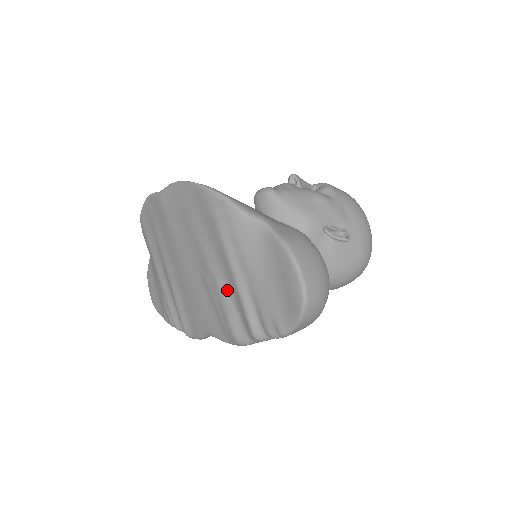
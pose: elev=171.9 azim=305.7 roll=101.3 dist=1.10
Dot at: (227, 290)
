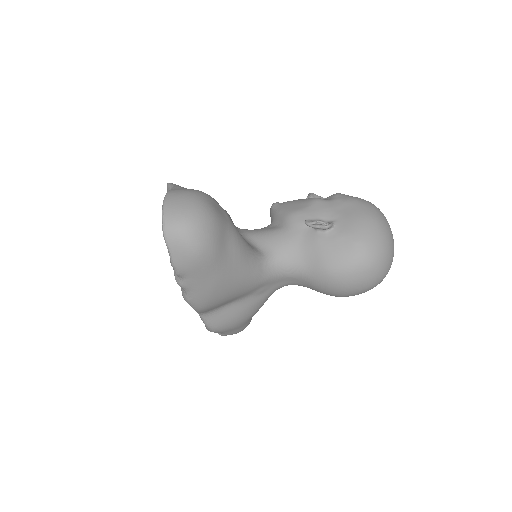
Dot at: occluded
